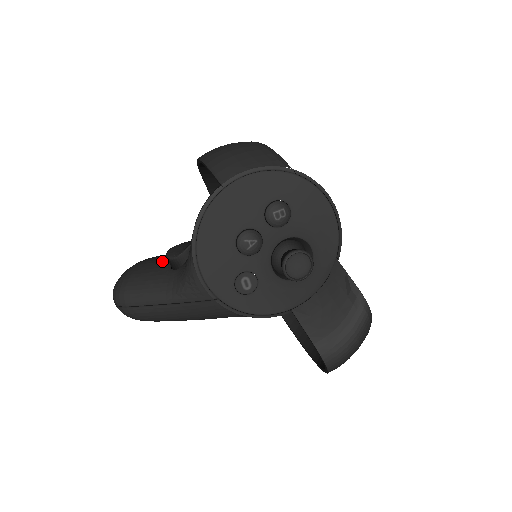
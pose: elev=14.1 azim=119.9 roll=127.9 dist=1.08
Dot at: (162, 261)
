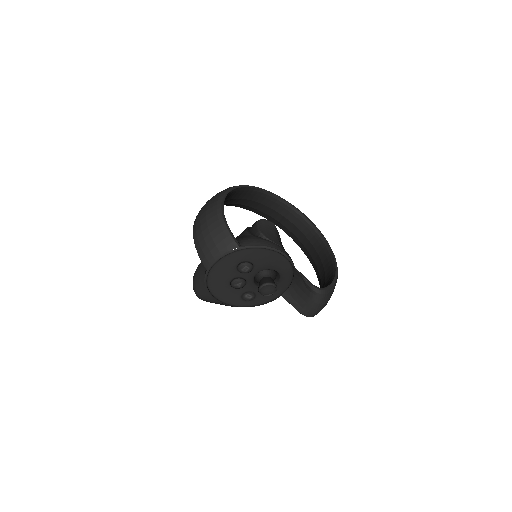
Dot at: occluded
